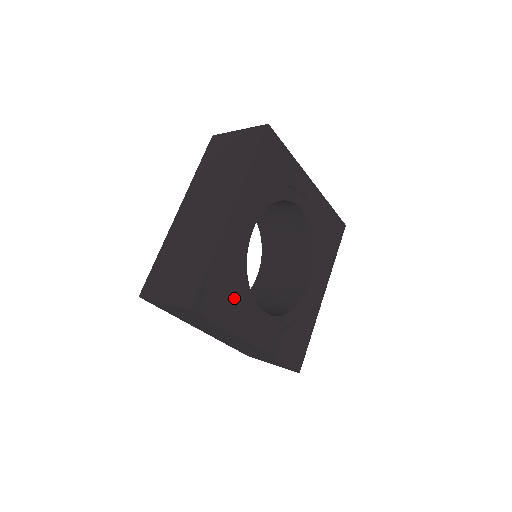
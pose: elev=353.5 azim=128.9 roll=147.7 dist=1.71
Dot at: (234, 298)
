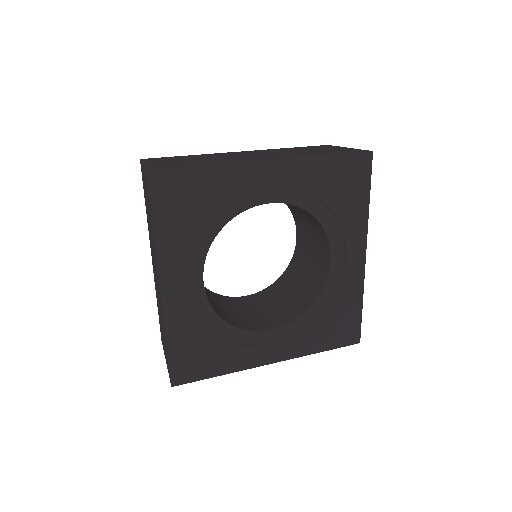
Dot at: (191, 223)
